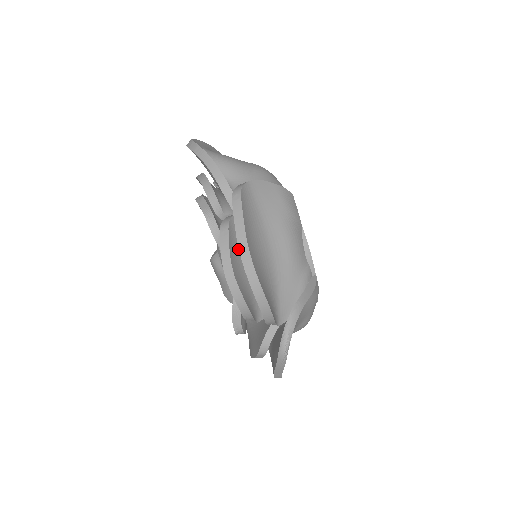
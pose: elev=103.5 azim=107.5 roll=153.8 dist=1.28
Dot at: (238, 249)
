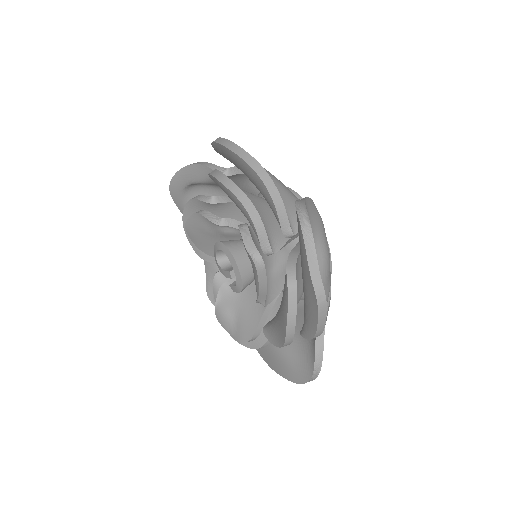
Dot at: occluded
